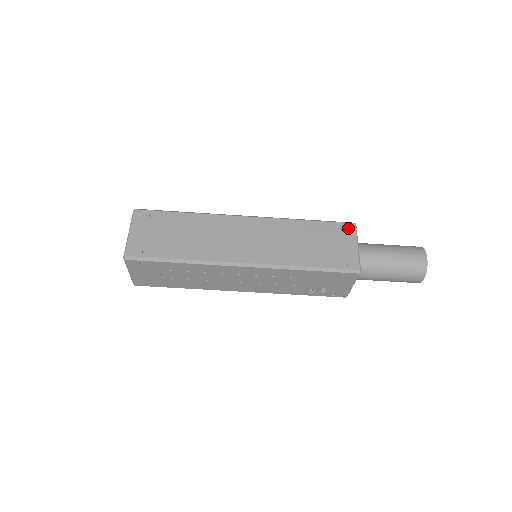
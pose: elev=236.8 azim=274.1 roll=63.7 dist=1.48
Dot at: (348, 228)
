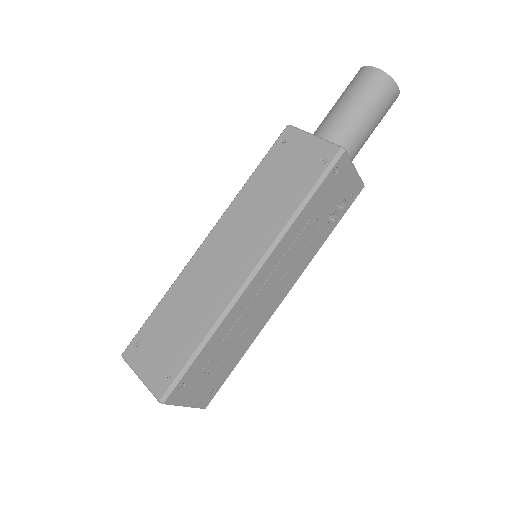
Dot at: (288, 136)
